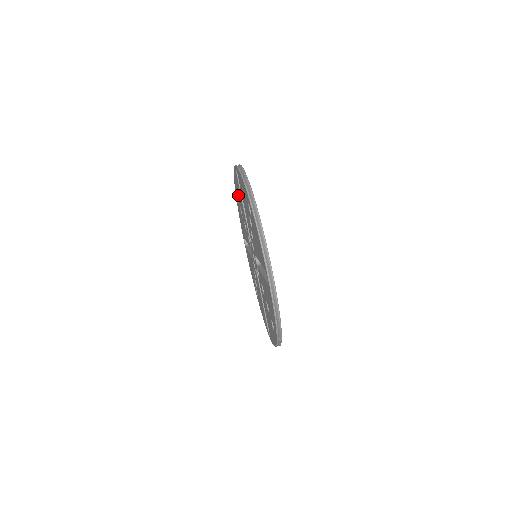
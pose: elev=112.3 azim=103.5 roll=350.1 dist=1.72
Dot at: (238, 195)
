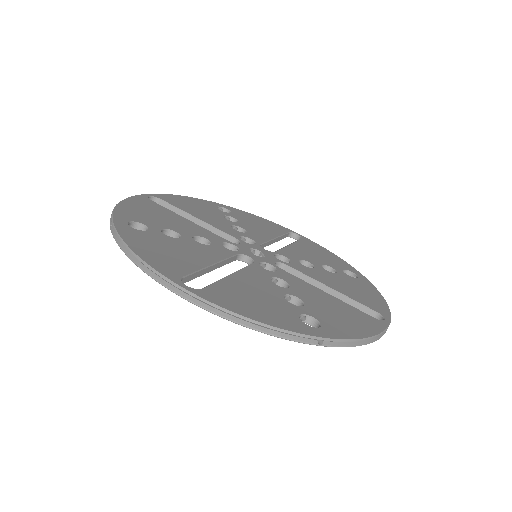
Dot at: occluded
